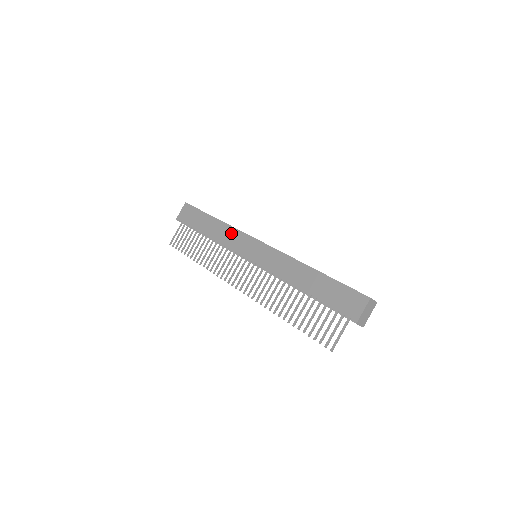
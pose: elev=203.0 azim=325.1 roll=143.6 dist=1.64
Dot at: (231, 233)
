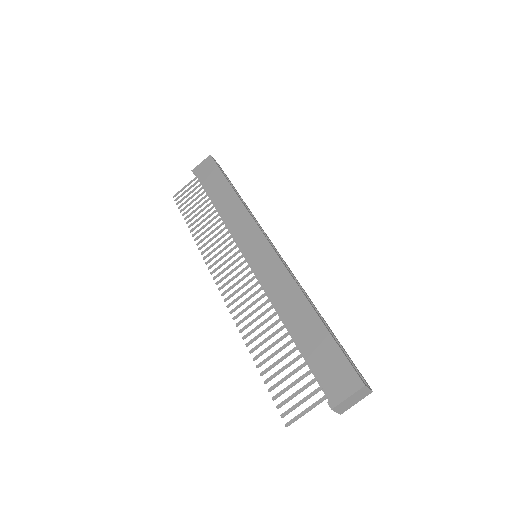
Dot at: (241, 215)
